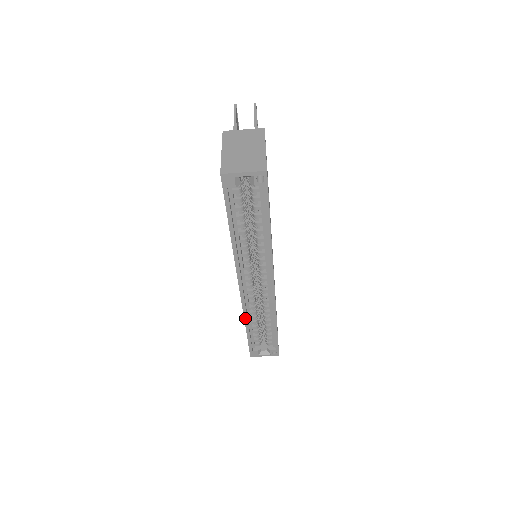
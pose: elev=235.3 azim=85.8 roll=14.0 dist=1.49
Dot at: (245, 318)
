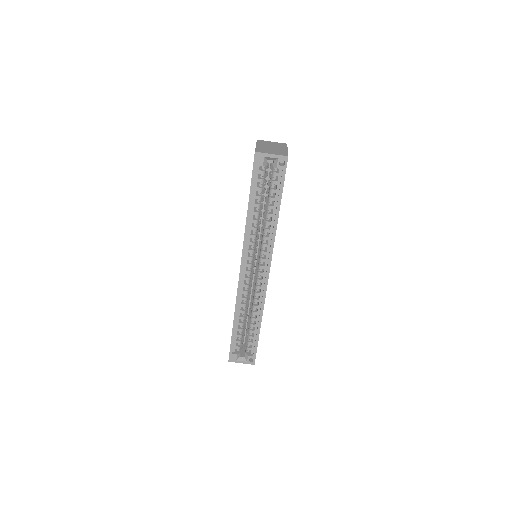
Dot at: (236, 308)
